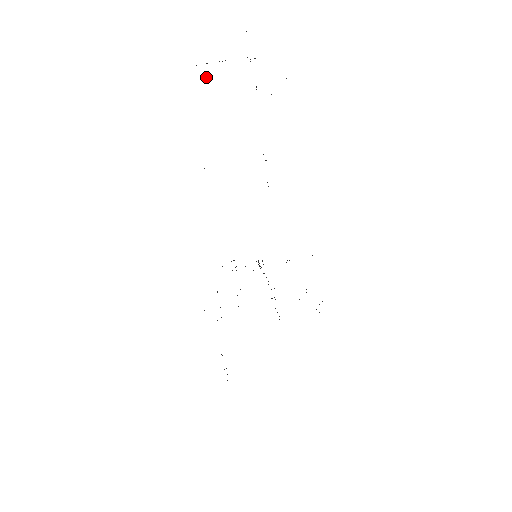
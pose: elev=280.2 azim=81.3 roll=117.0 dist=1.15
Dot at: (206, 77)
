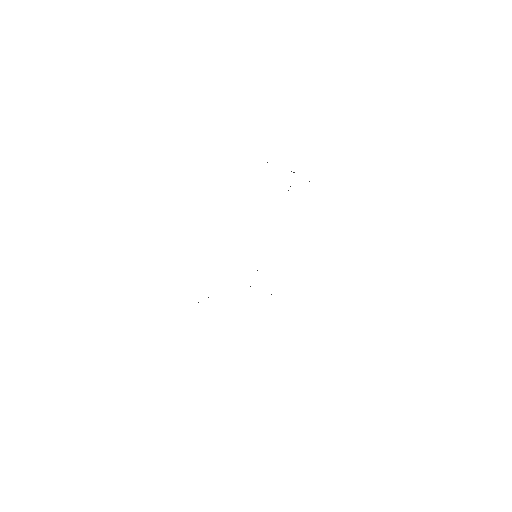
Dot at: occluded
